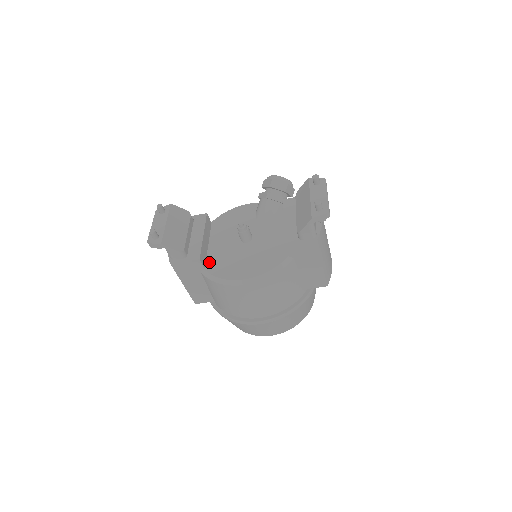
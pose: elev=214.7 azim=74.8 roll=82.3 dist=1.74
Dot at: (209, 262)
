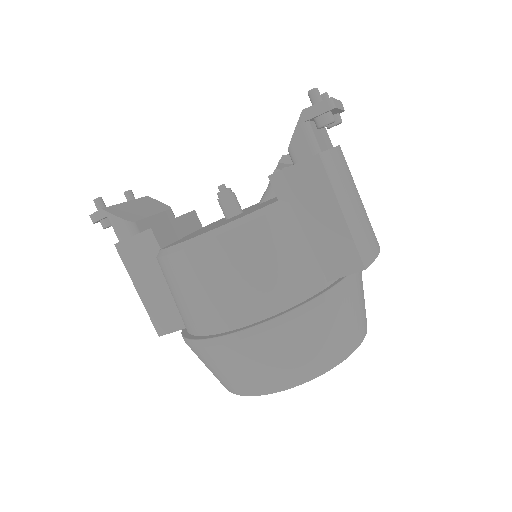
Dot at: (171, 244)
